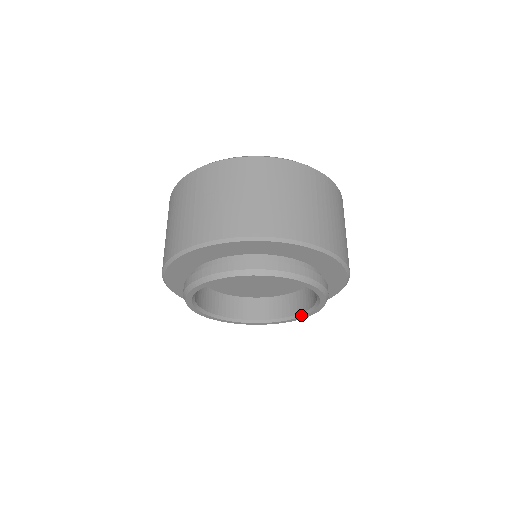
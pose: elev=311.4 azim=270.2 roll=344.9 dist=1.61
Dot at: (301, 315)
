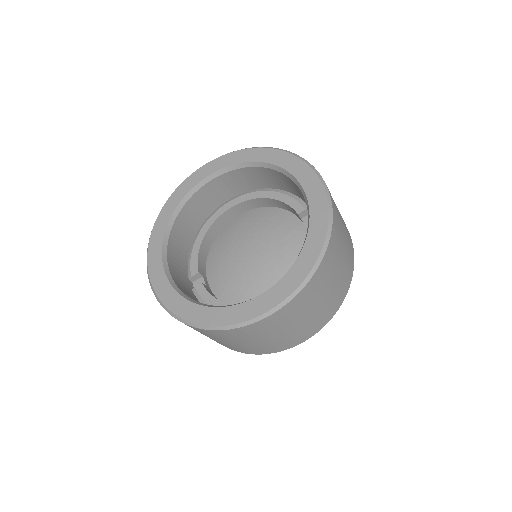
Dot at: occluded
